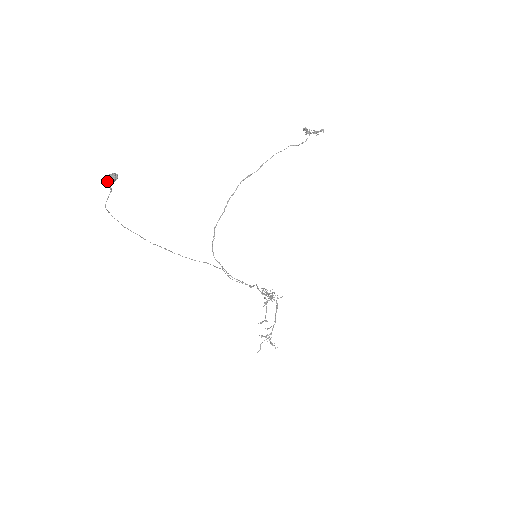
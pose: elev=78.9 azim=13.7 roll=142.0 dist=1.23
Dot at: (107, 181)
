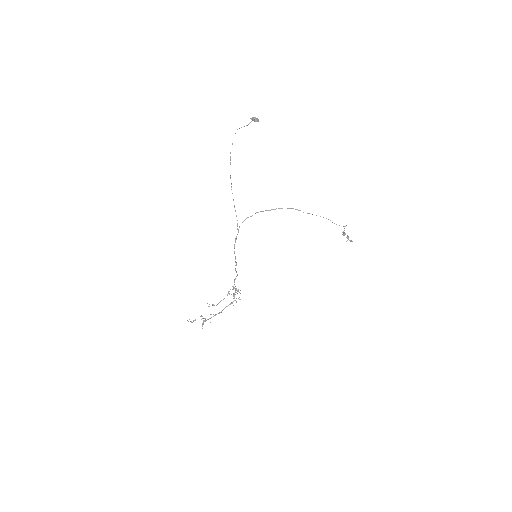
Dot at: (253, 118)
